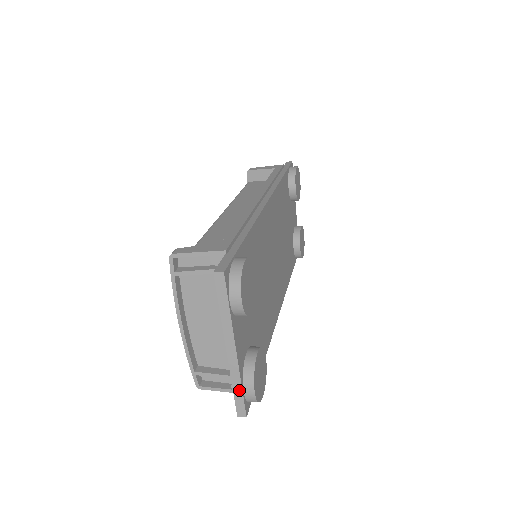
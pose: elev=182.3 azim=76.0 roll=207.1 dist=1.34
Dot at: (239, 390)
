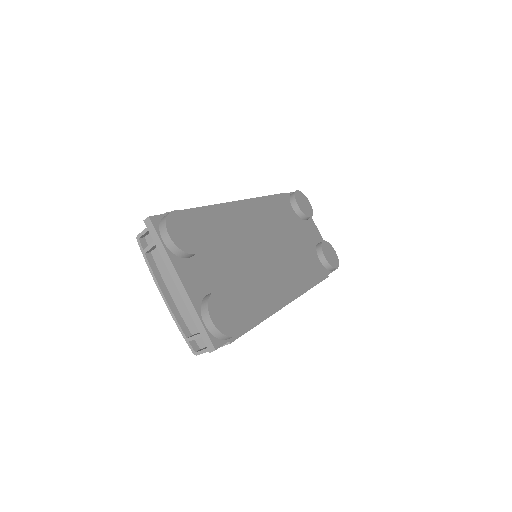
Dot at: (199, 323)
